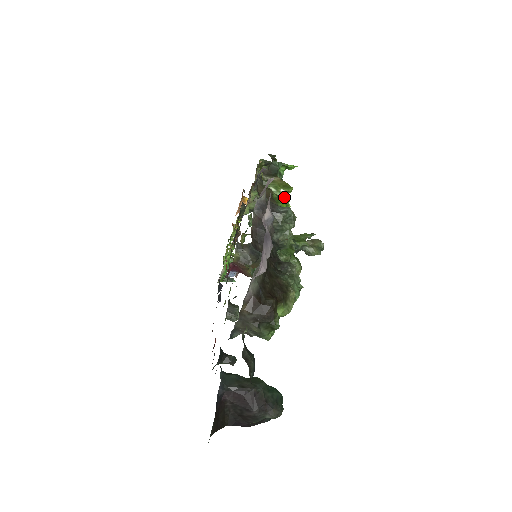
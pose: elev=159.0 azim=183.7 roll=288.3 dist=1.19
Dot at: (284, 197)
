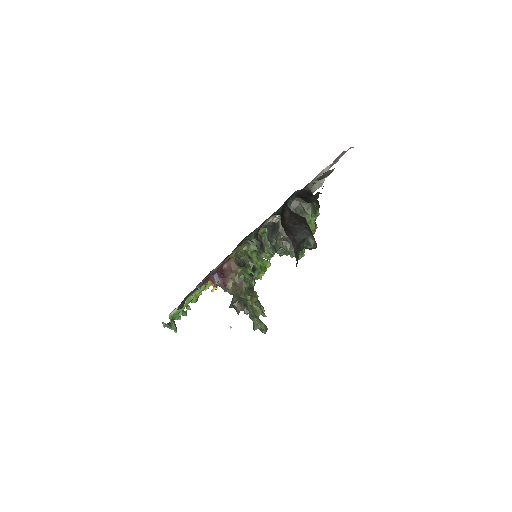
Dot at: occluded
